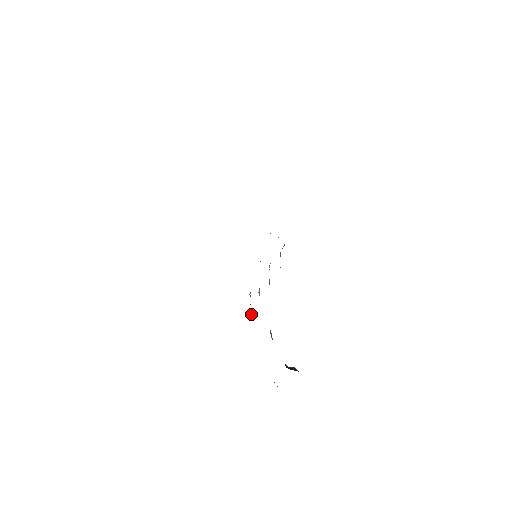
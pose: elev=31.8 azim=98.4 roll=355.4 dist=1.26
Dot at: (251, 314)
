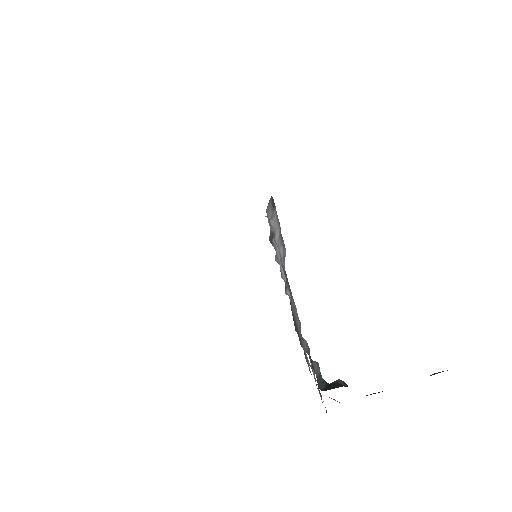
Dot at: occluded
